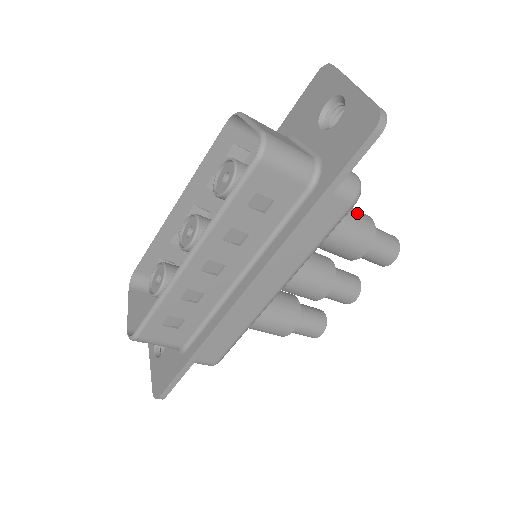
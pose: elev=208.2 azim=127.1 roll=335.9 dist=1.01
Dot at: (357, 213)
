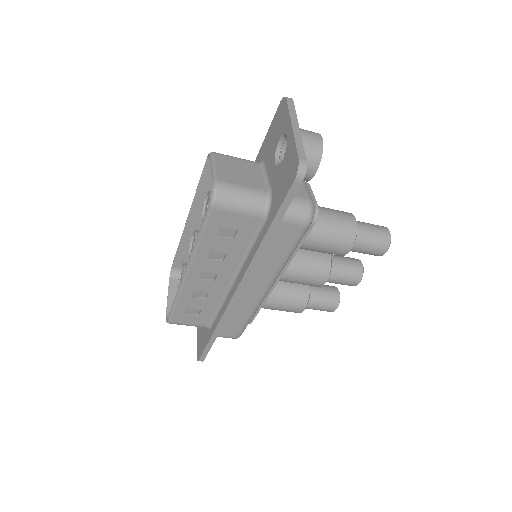
Dot at: (336, 218)
